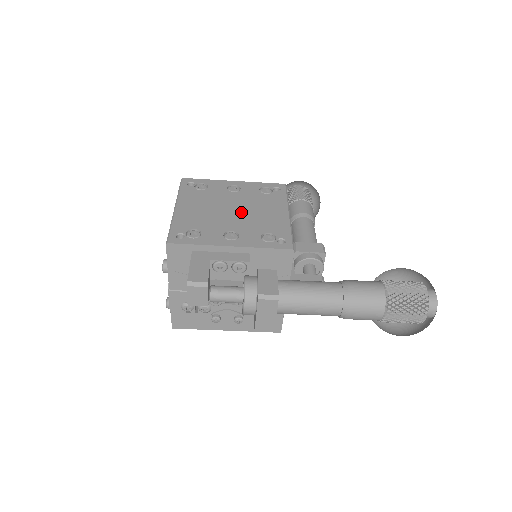
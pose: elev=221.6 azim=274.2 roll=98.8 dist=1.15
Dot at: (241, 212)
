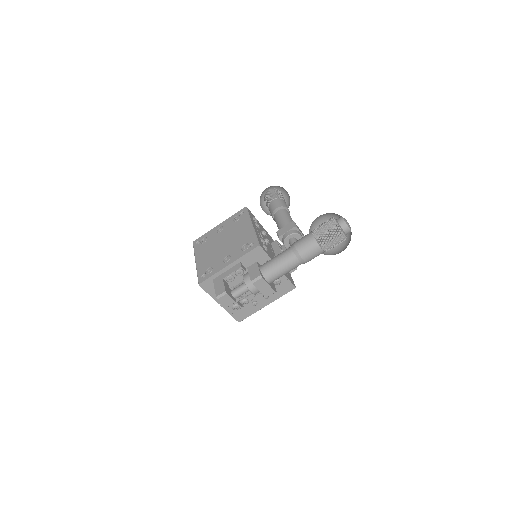
Dot at: (228, 242)
